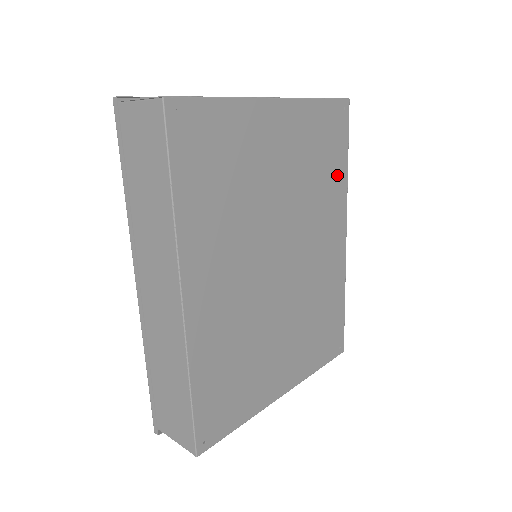
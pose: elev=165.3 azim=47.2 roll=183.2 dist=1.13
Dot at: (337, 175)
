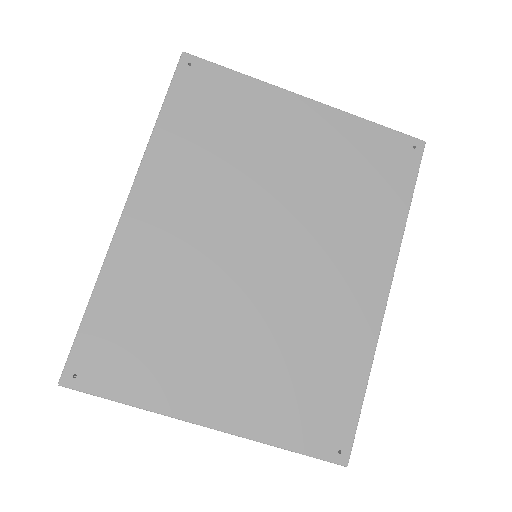
Dot at: (386, 209)
